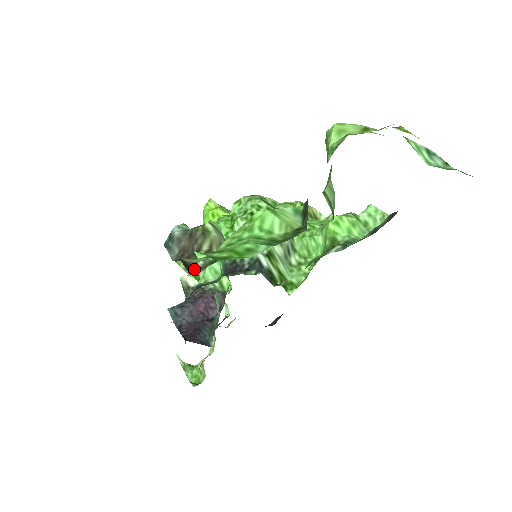
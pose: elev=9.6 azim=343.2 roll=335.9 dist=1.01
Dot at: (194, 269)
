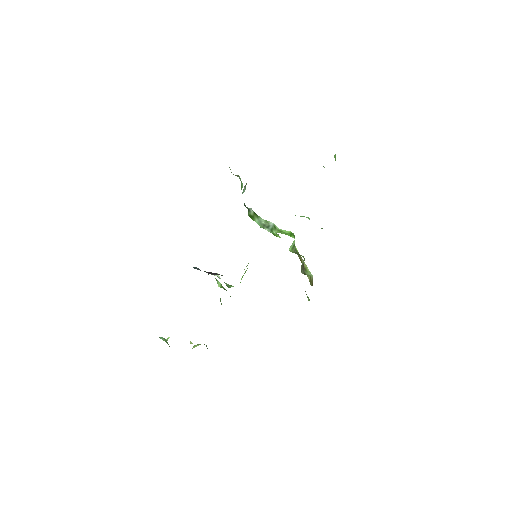
Dot at: occluded
